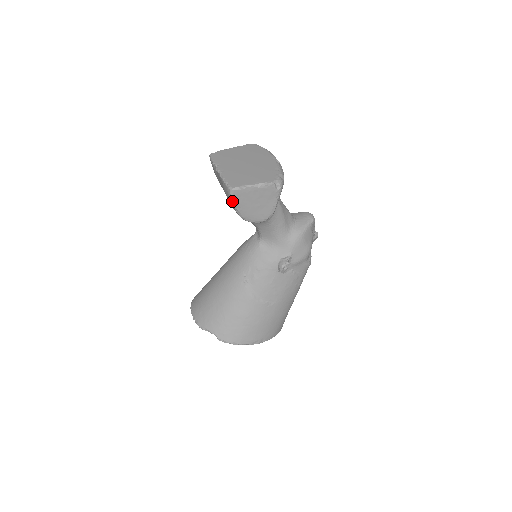
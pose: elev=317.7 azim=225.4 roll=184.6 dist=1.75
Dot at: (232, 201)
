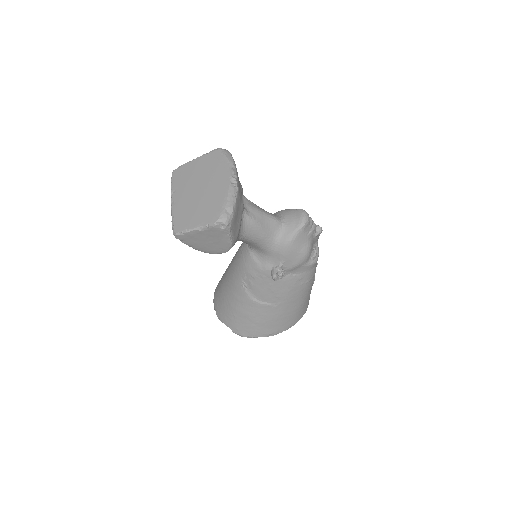
Dot at: (182, 242)
